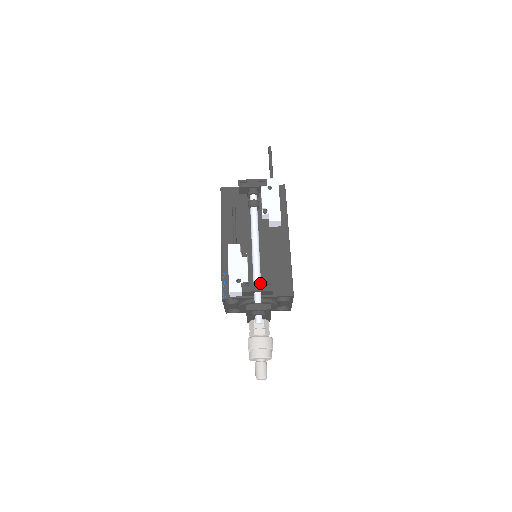
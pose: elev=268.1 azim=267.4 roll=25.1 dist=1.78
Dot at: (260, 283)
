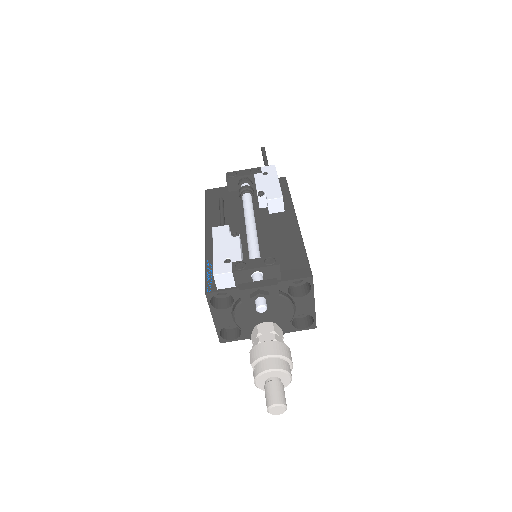
Dot at: (259, 259)
